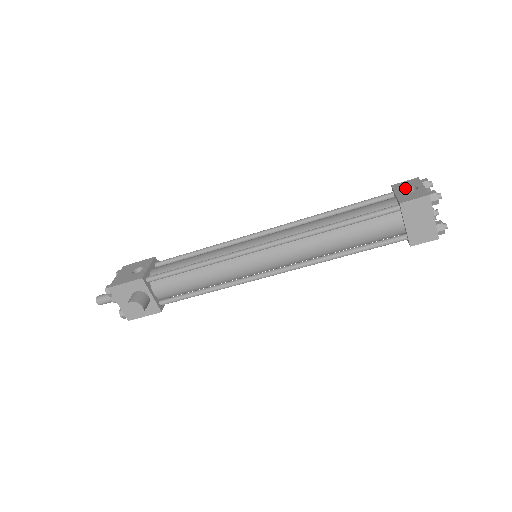
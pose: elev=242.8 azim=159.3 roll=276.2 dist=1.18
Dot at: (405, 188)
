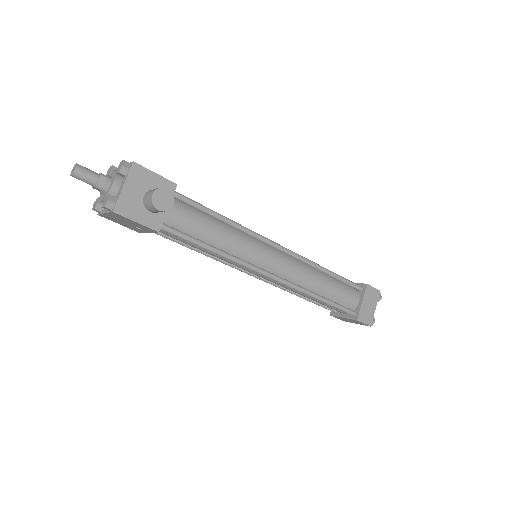
Dot at: occluded
